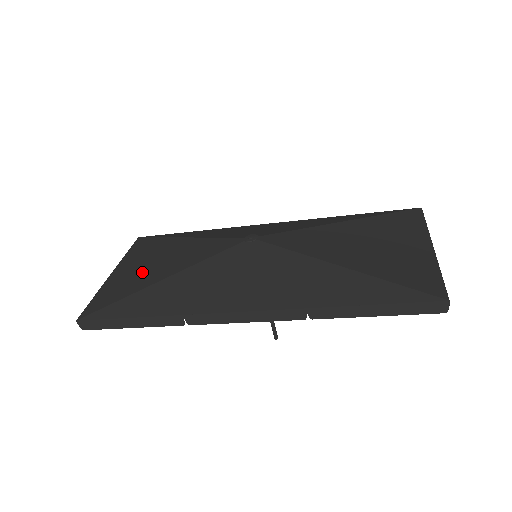
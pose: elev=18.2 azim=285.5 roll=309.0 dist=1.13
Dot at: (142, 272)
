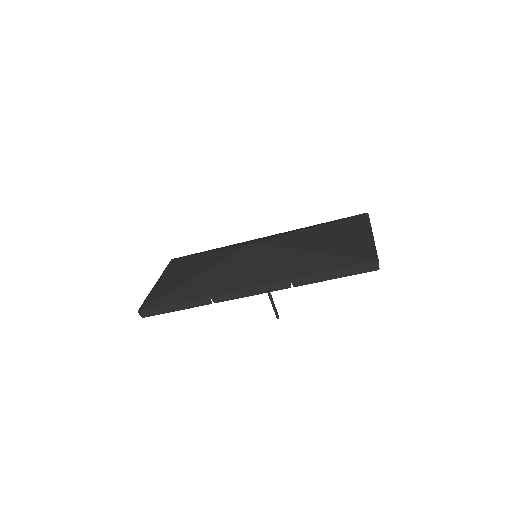
Dot at: (179, 277)
